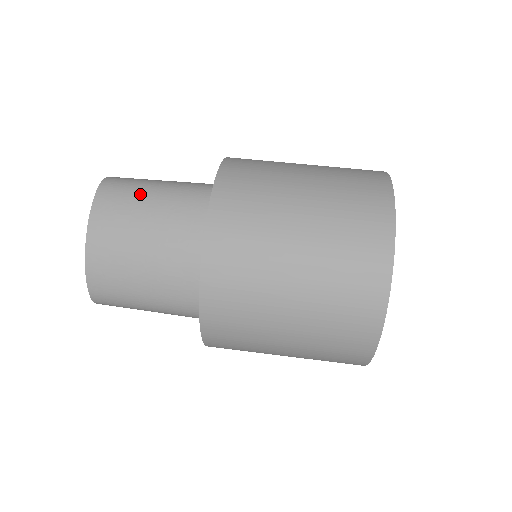
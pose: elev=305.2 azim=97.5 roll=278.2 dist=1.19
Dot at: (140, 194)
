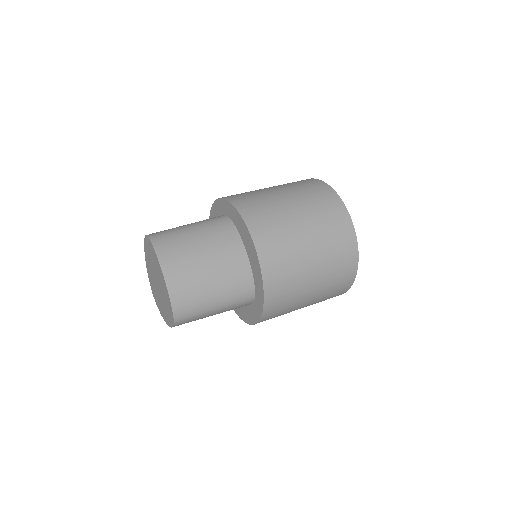
Dot at: (182, 233)
